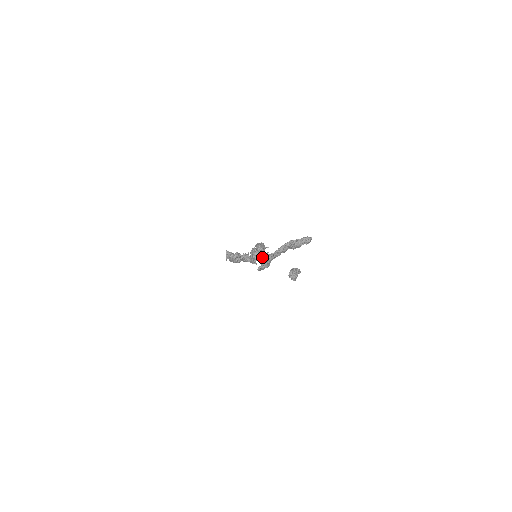
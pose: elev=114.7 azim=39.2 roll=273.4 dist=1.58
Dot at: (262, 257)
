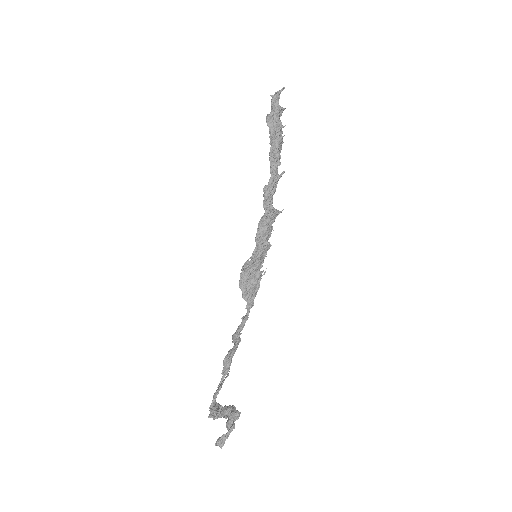
Dot at: (249, 292)
